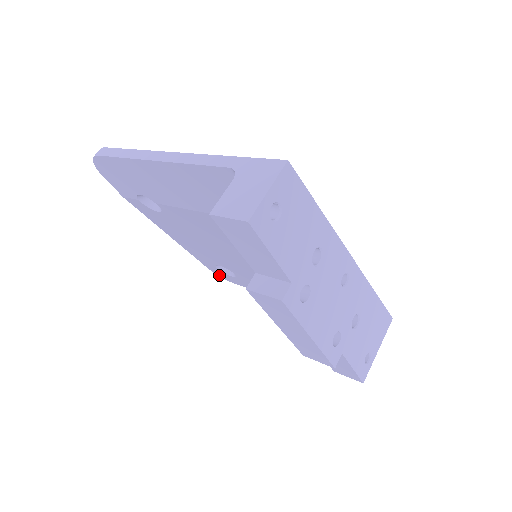
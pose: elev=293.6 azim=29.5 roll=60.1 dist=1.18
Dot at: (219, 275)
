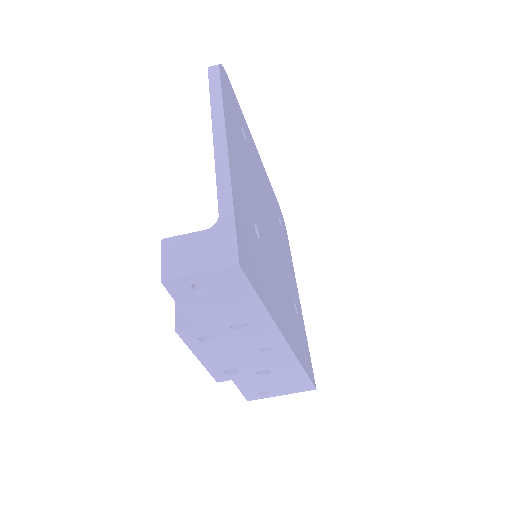
Dot at: occluded
